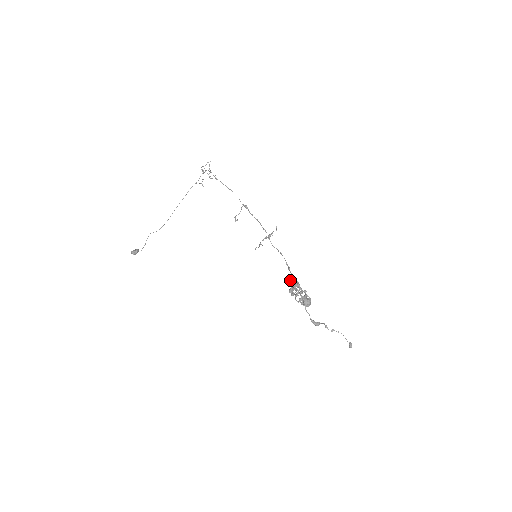
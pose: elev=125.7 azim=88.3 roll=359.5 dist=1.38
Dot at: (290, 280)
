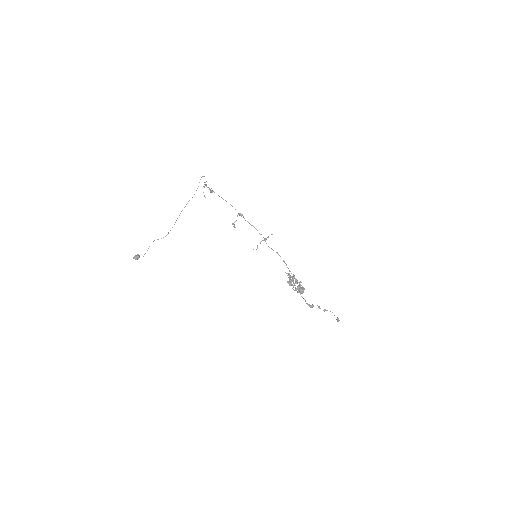
Dot at: (289, 274)
